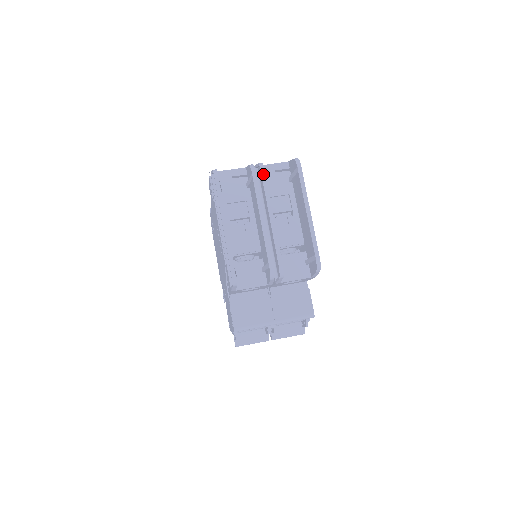
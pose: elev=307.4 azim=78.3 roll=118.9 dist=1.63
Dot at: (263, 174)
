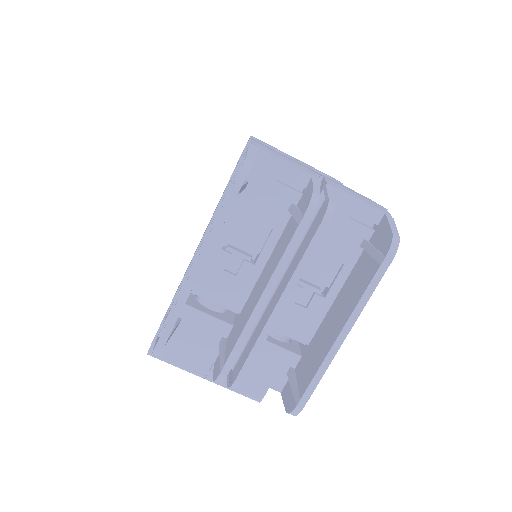
Dot at: (320, 231)
